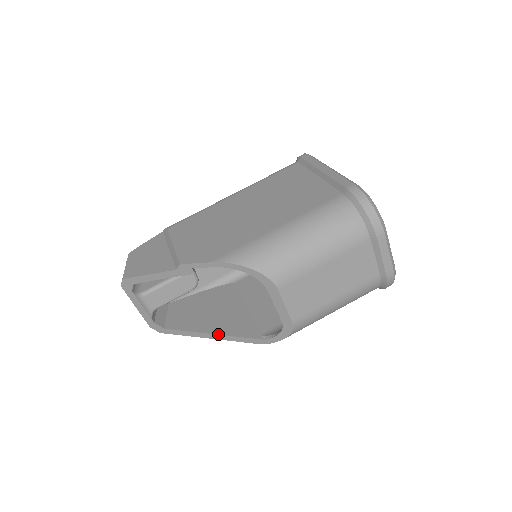
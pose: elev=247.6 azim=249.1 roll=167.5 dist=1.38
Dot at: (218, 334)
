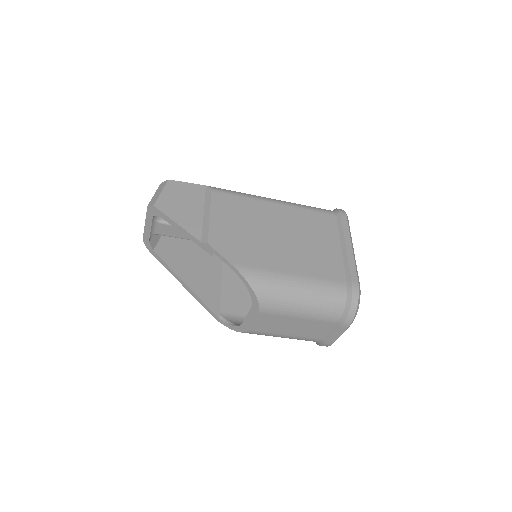
Dot at: (190, 288)
